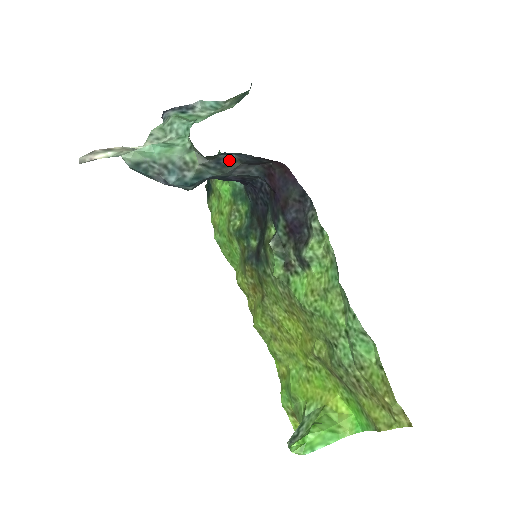
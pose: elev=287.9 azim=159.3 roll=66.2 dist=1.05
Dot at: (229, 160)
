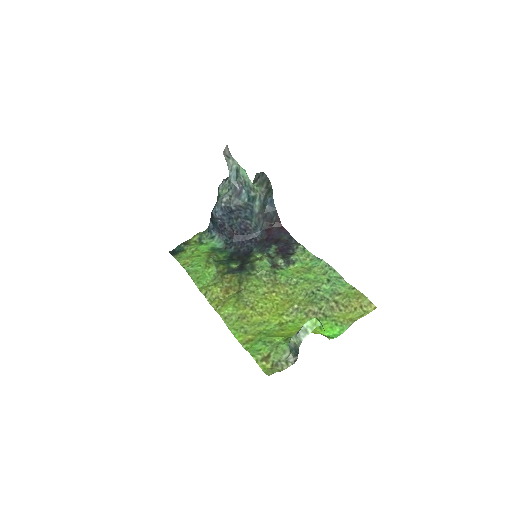
Dot at: (265, 205)
